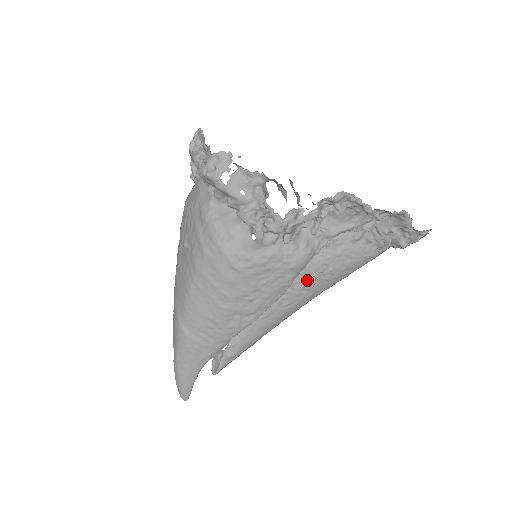
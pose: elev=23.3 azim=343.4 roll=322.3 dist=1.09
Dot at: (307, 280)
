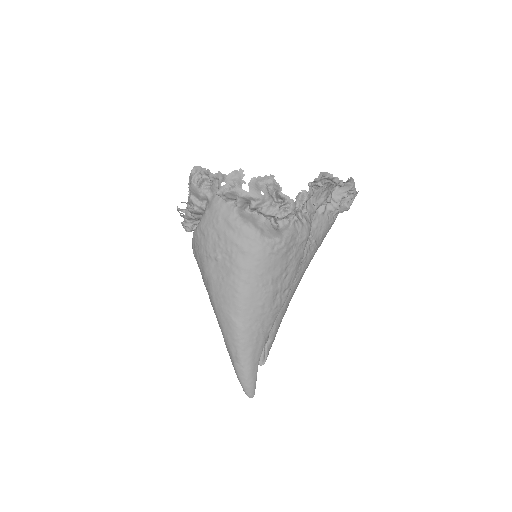
Dot at: occluded
